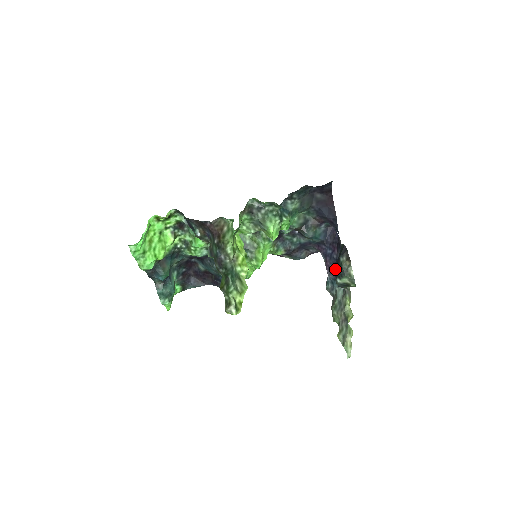
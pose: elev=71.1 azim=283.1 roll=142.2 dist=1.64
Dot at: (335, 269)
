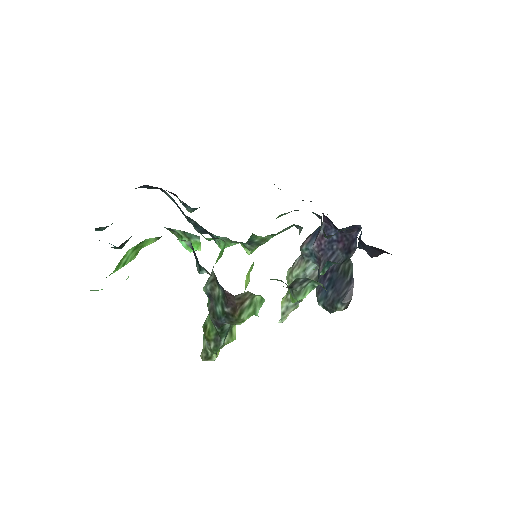
Dot at: occluded
